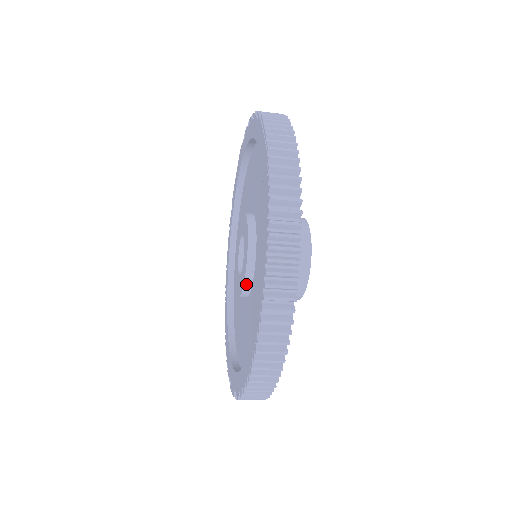
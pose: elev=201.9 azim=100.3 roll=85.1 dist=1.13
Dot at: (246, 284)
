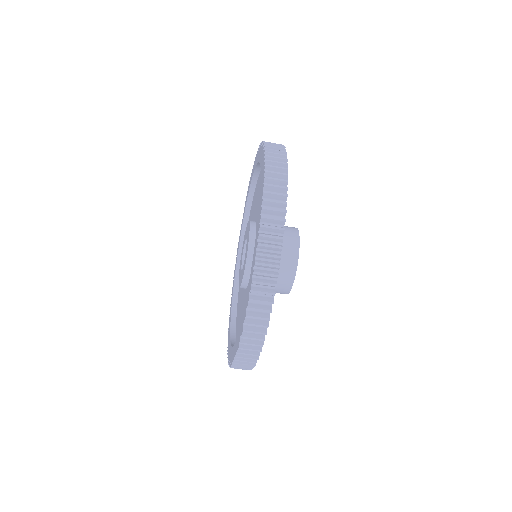
Dot at: (247, 266)
